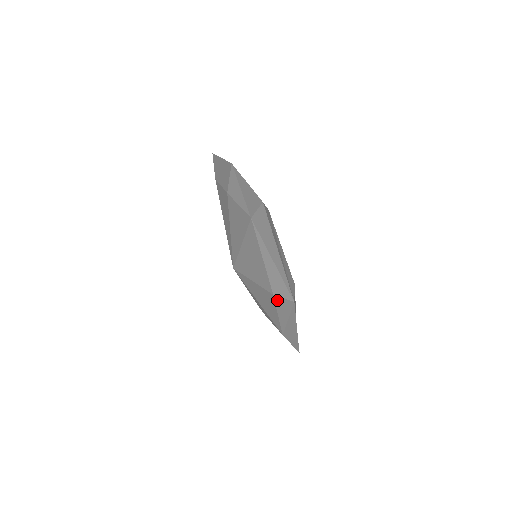
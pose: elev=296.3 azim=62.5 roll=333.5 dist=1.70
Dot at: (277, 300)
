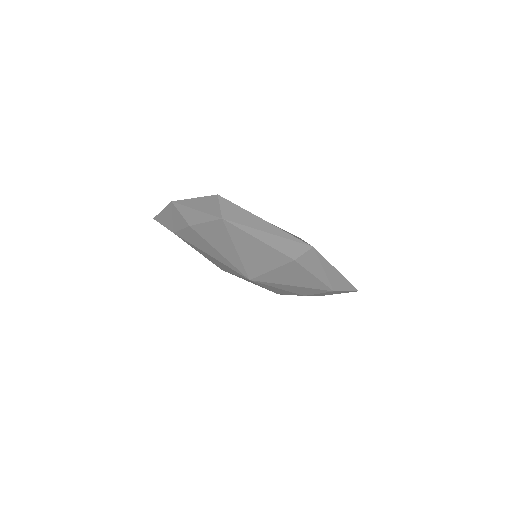
Dot at: (301, 262)
